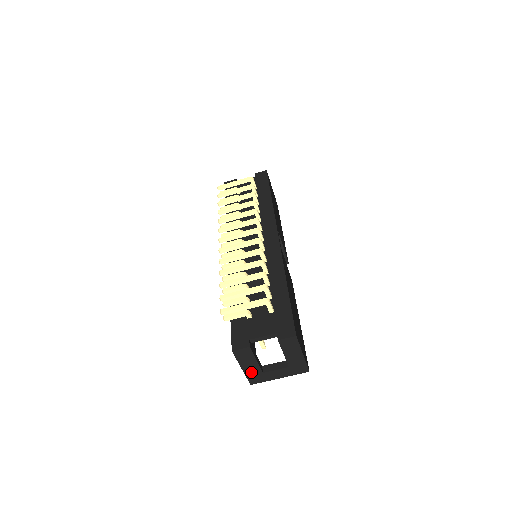
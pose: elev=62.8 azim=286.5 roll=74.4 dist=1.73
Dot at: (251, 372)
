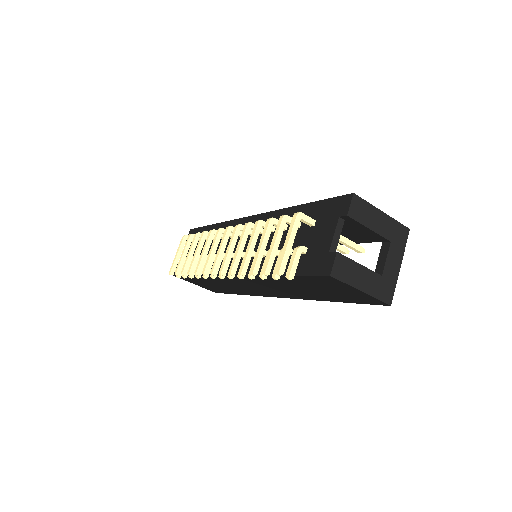
Dot at: (373, 287)
